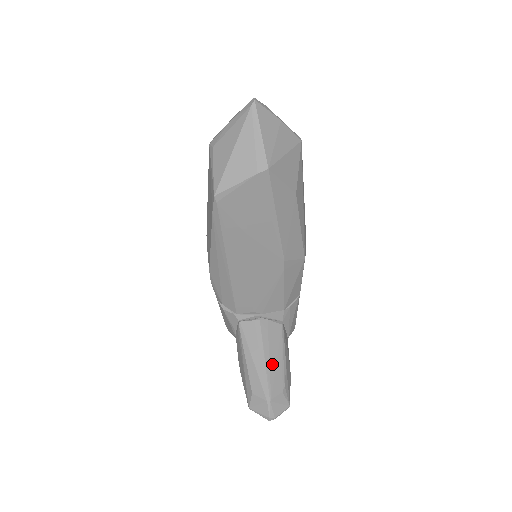
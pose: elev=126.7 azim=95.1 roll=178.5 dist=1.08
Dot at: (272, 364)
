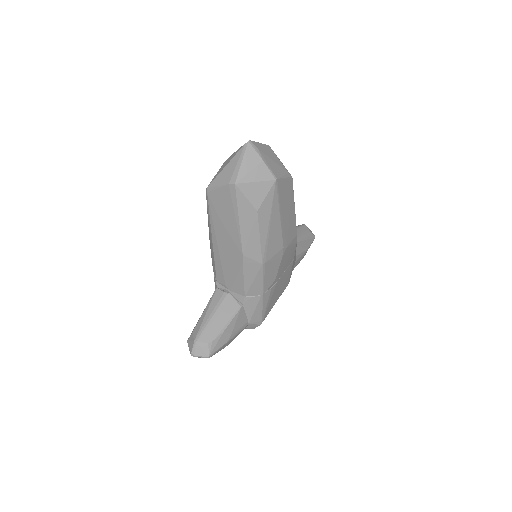
Dot at: (214, 323)
